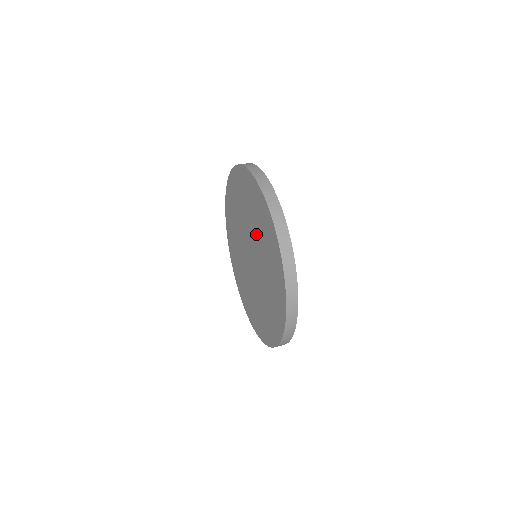
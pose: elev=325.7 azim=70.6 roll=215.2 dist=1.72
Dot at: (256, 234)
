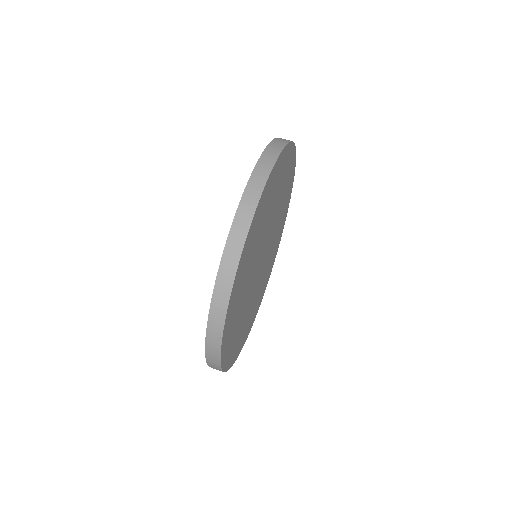
Dot at: occluded
